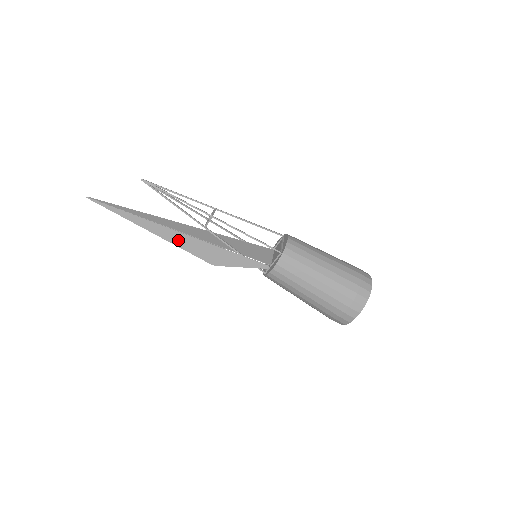
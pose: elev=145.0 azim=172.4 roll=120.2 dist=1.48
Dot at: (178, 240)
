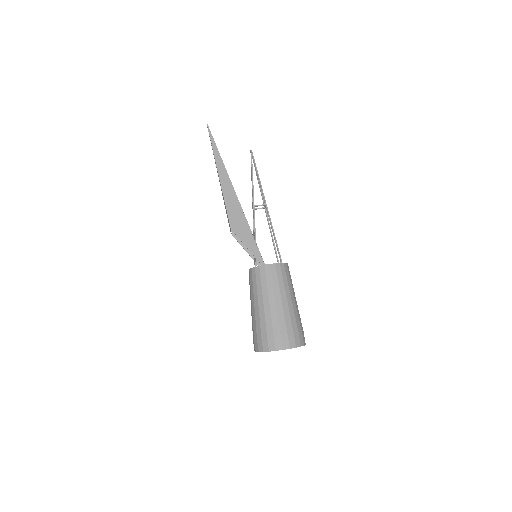
Dot at: (229, 196)
